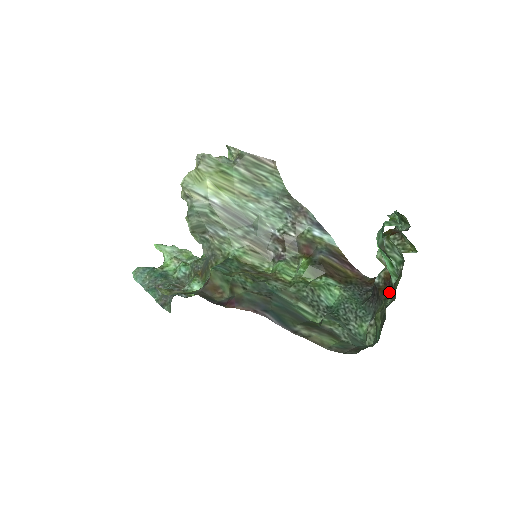
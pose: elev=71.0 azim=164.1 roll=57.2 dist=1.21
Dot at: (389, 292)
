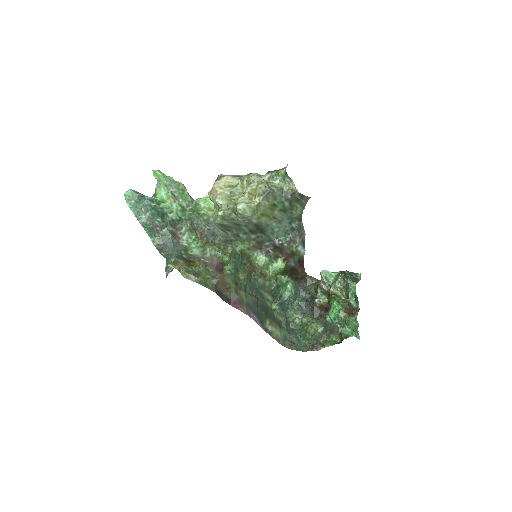
Dot at: (321, 320)
